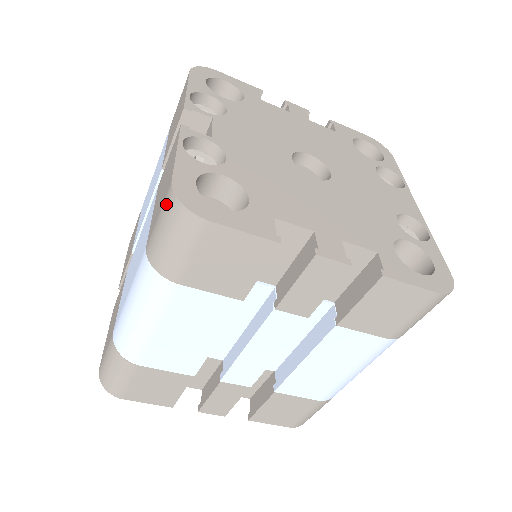
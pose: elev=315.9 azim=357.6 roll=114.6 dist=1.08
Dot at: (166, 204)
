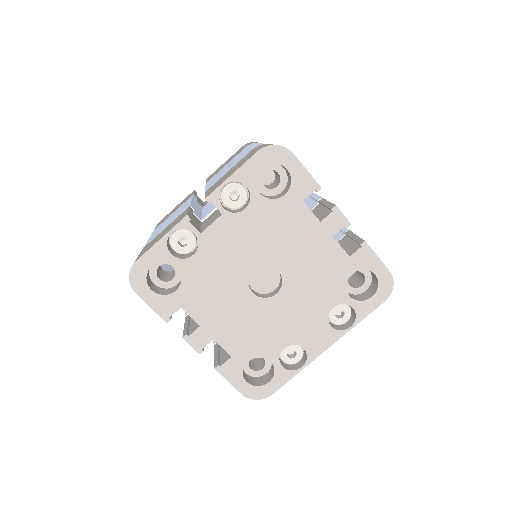
Dot at: occluded
